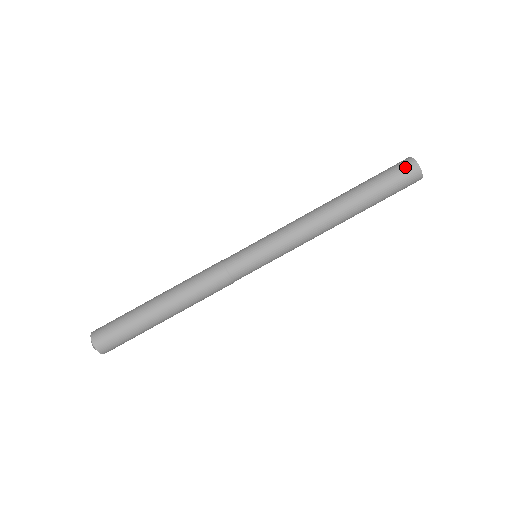
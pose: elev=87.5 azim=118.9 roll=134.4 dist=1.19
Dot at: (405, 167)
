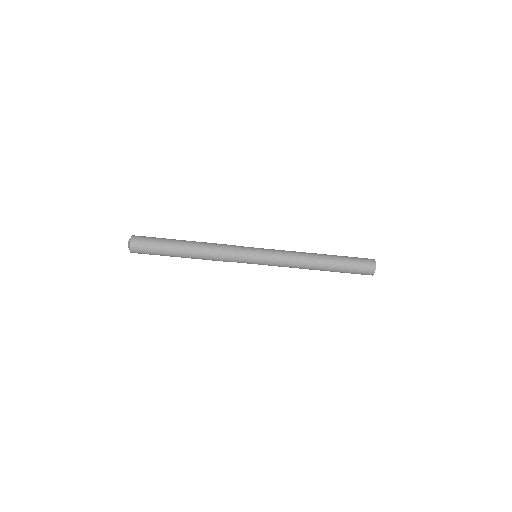
Dot at: occluded
